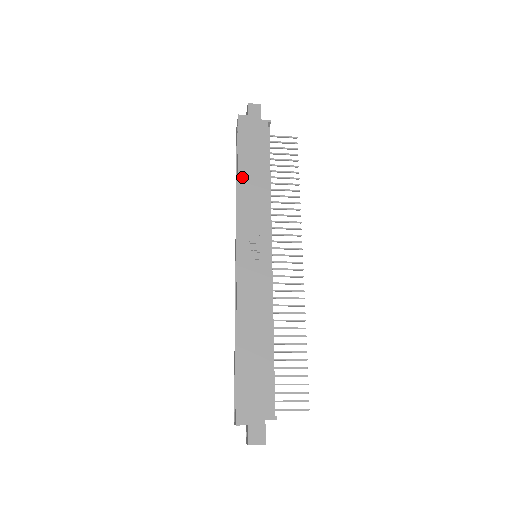
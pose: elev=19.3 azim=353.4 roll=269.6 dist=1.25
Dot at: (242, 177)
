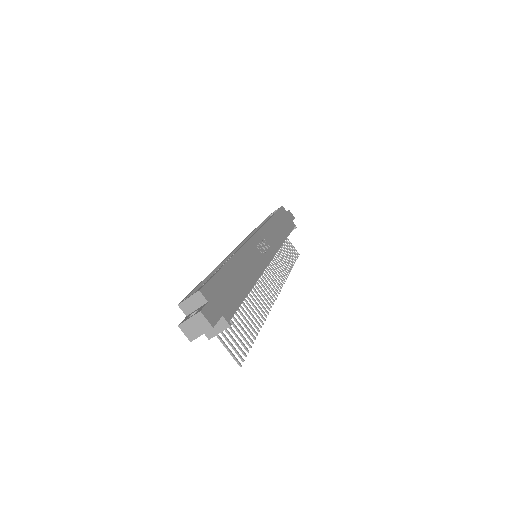
Dot at: (273, 221)
